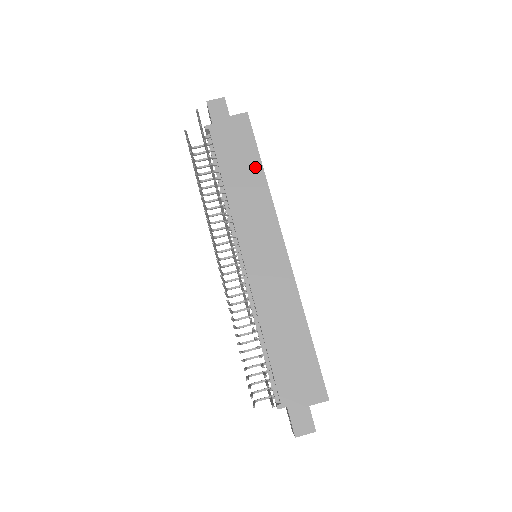
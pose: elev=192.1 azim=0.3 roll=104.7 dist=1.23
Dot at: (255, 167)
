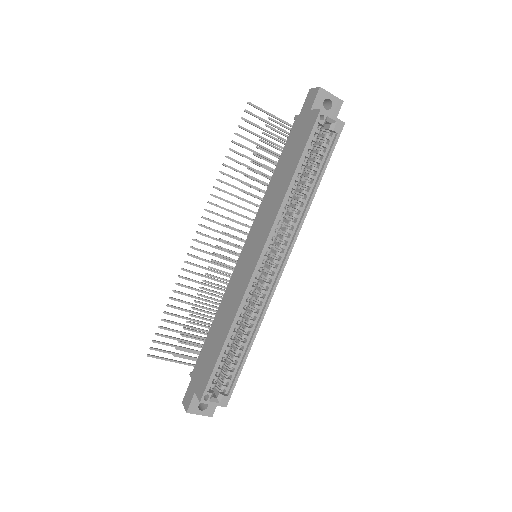
Dot at: (291, 172)
